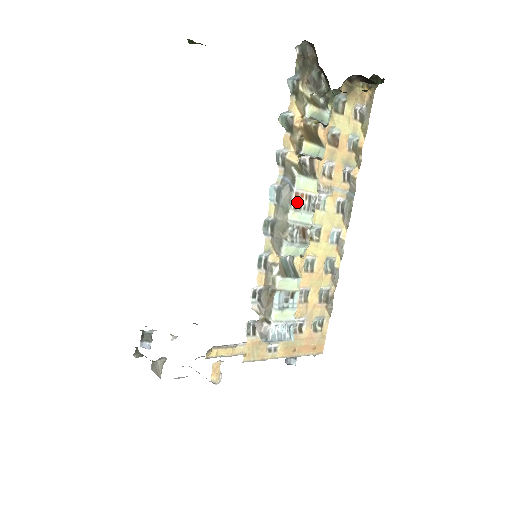
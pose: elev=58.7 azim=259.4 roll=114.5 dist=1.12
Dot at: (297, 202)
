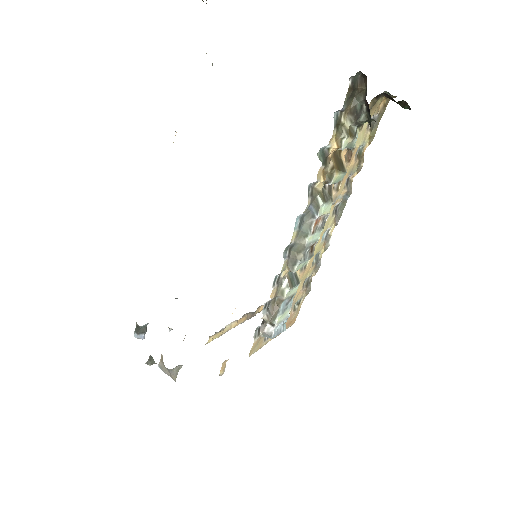
Dot at: (315, 226)
